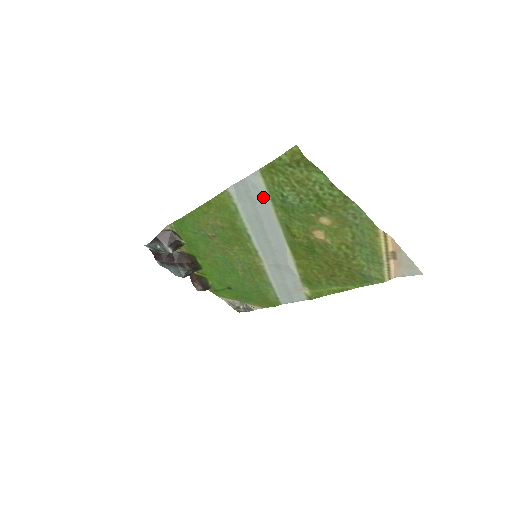
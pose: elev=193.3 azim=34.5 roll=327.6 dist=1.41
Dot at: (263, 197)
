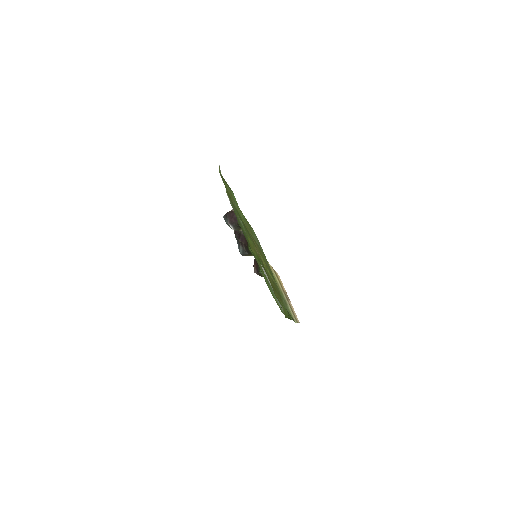
Dot at: occluded
